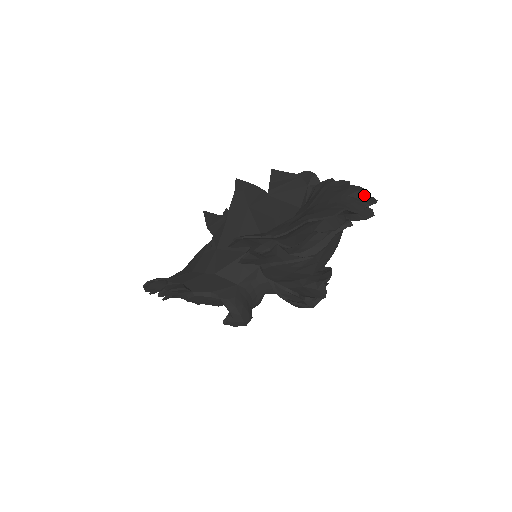
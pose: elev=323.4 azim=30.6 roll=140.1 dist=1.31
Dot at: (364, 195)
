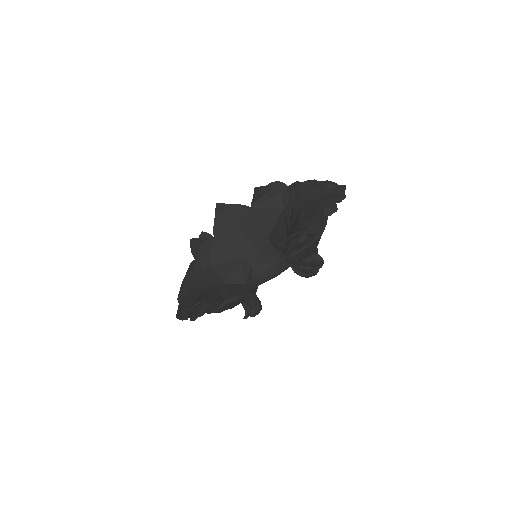
Dot at: (335, 185)
